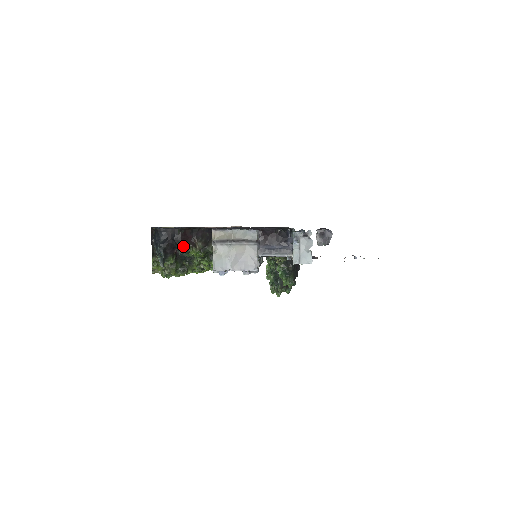
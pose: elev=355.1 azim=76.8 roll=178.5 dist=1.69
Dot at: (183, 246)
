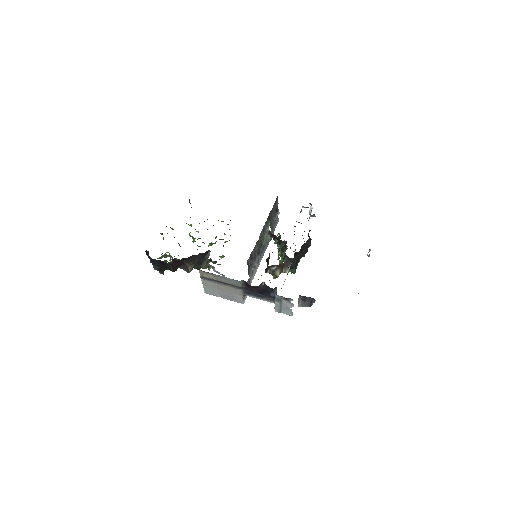
Dot at: (176, 269)
